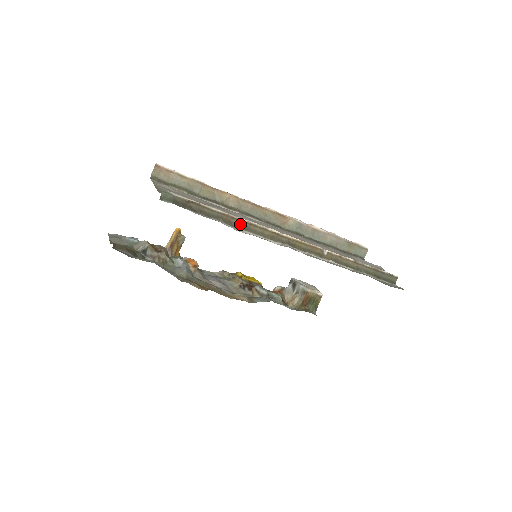
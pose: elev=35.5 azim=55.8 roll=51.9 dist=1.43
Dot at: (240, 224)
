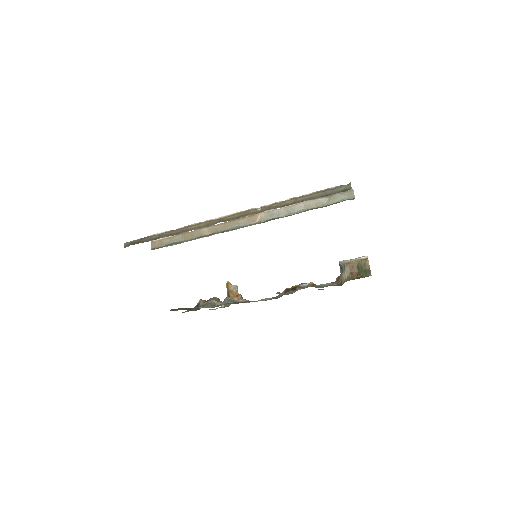
Dot at: (180, 231)
